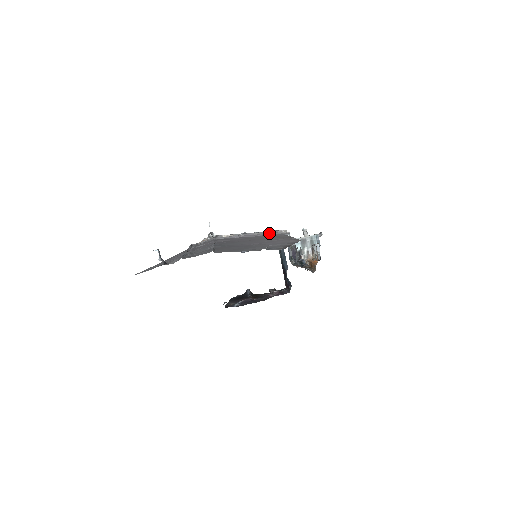
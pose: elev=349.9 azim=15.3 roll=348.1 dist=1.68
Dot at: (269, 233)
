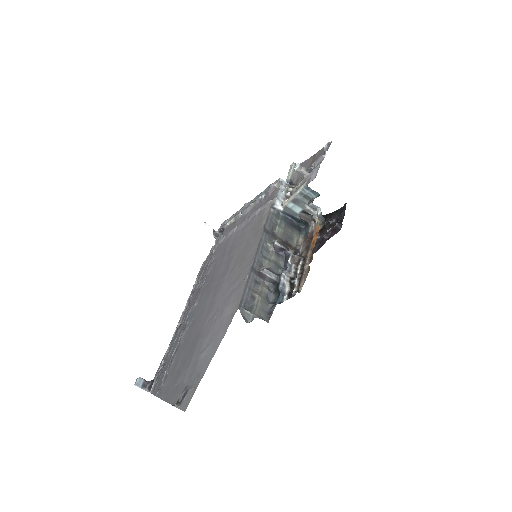
Dot at: (257, 211)
